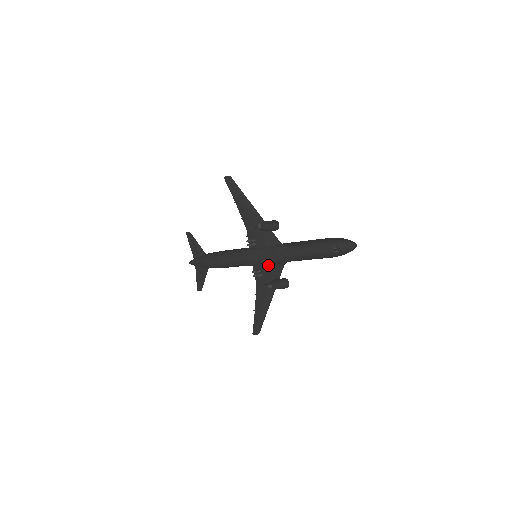
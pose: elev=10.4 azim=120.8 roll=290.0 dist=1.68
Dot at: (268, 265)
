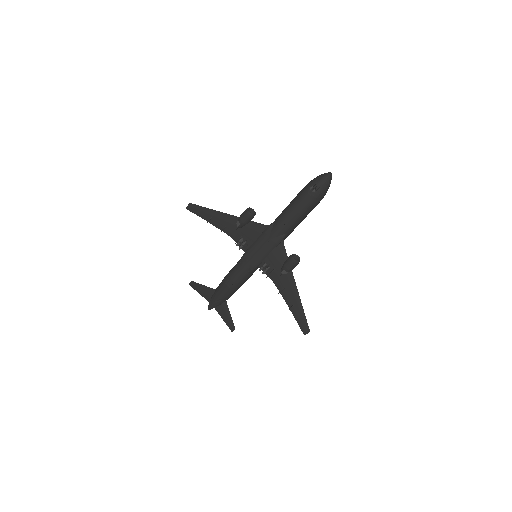
Dot at: (270, 254)
